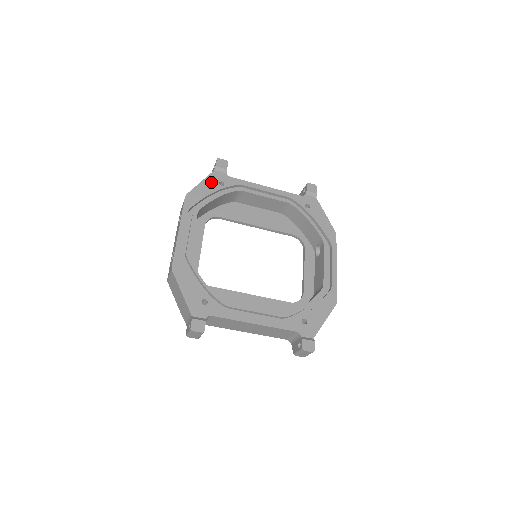
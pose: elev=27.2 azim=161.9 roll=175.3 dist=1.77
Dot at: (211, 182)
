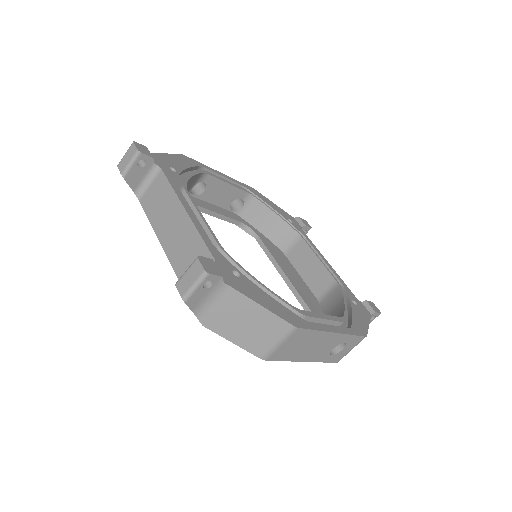
Dot at: (283, 212)
